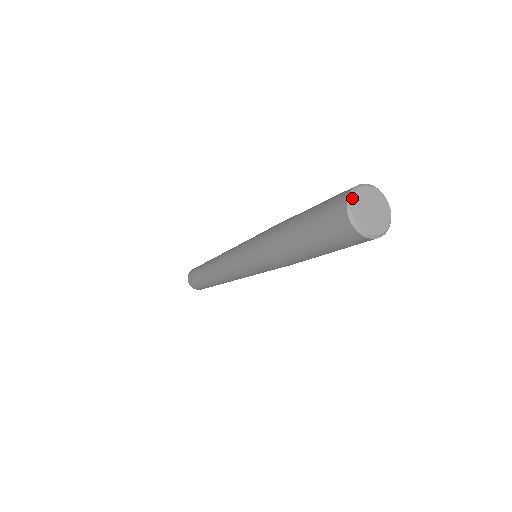
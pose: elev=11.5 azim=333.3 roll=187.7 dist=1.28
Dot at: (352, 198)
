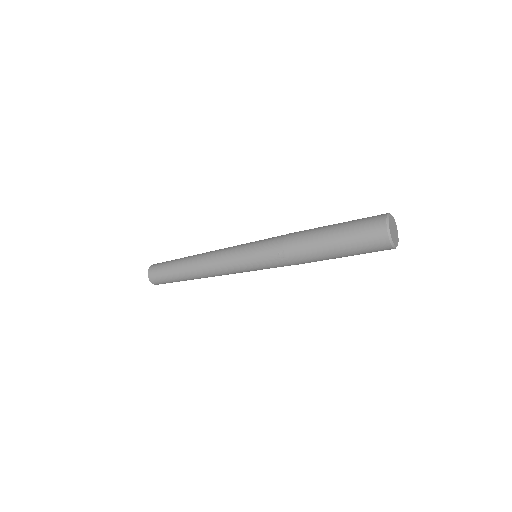
Dot at: (391, 215)
